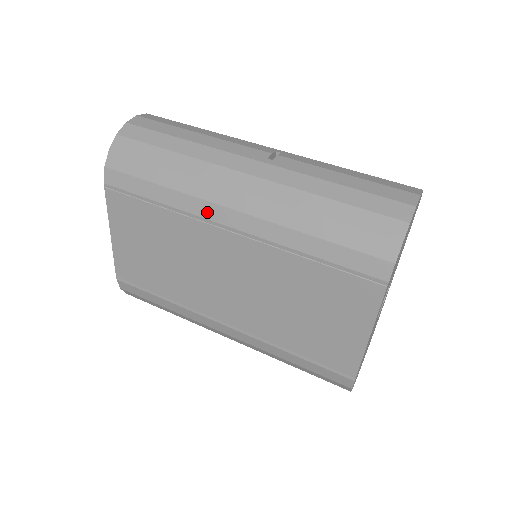
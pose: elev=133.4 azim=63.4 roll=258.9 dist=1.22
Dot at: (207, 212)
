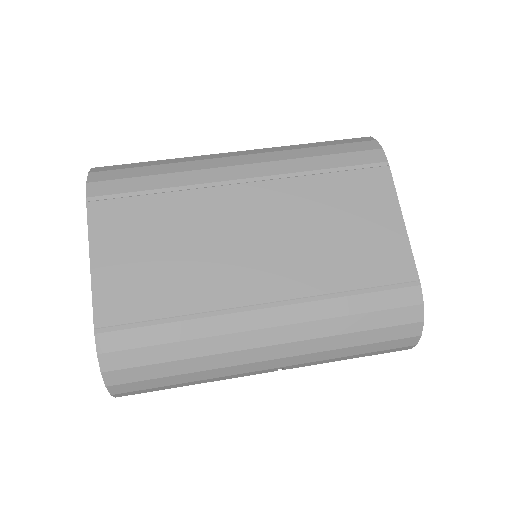
Dot at: (215, 176)
